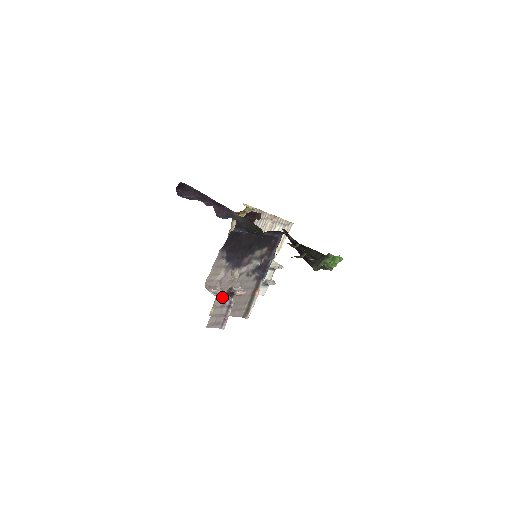
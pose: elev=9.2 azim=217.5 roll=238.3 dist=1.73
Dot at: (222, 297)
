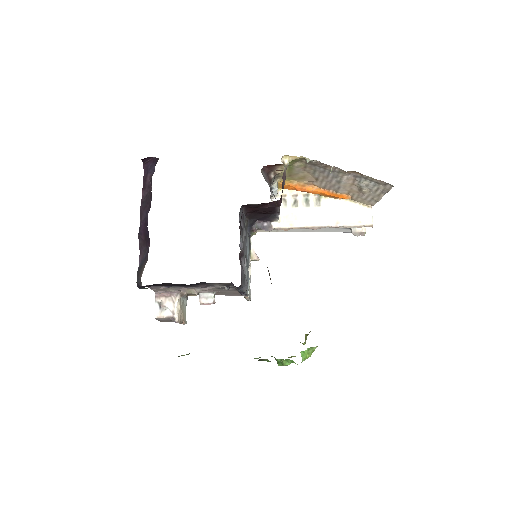
Dot at: (160, 317)
